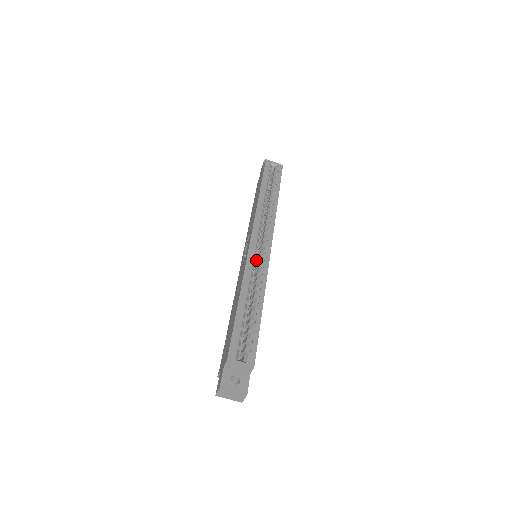
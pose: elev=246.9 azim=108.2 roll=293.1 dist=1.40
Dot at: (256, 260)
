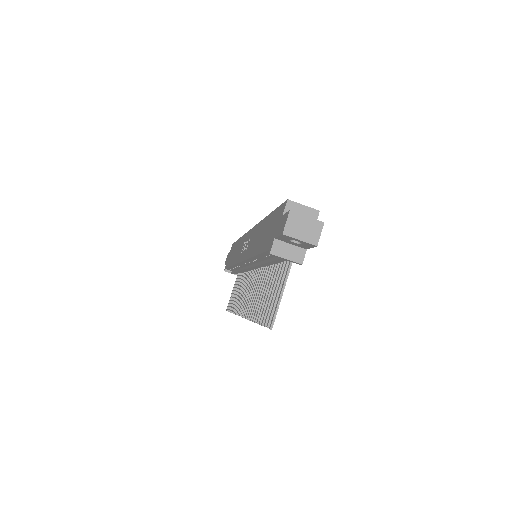
Dot at: occluded
